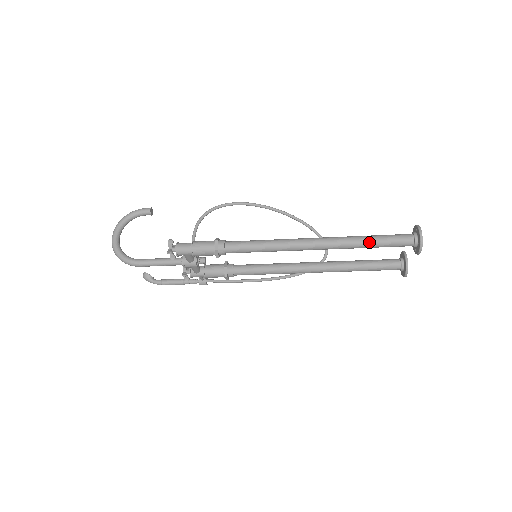
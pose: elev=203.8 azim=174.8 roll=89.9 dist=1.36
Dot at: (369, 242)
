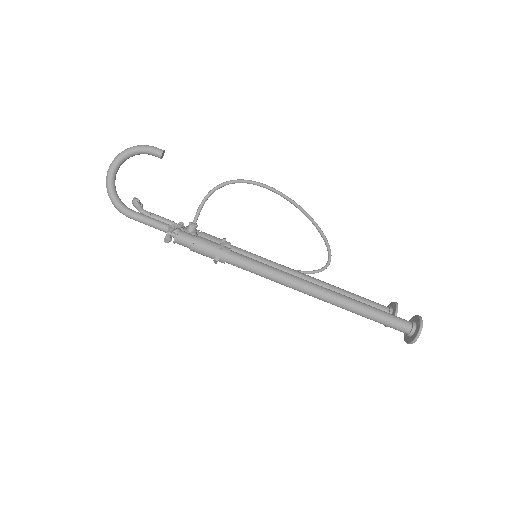
Dot at: (368, 316)
